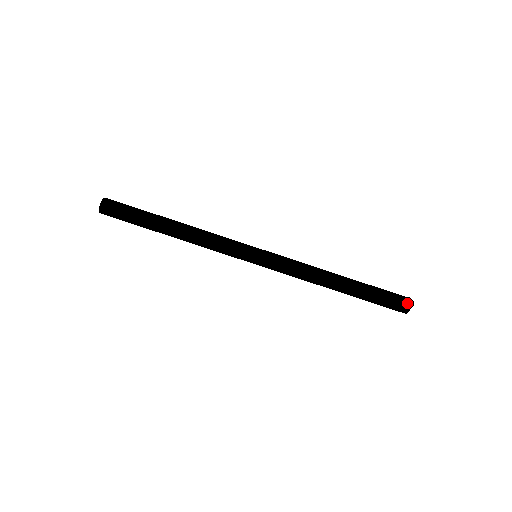
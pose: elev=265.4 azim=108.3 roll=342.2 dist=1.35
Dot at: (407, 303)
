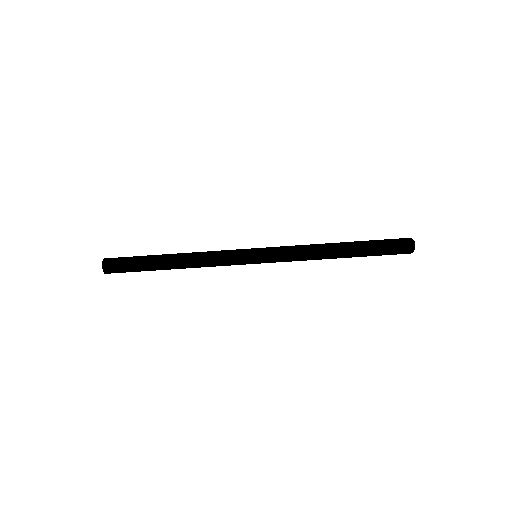
Dot at: (411, 242)
